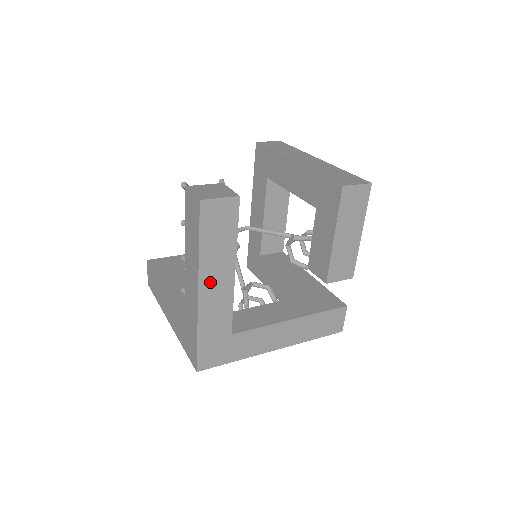
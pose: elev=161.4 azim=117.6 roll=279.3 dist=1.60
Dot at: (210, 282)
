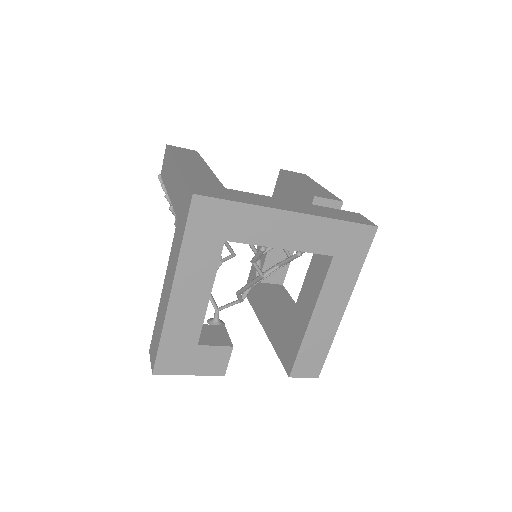
Dot at: (187, 164)
